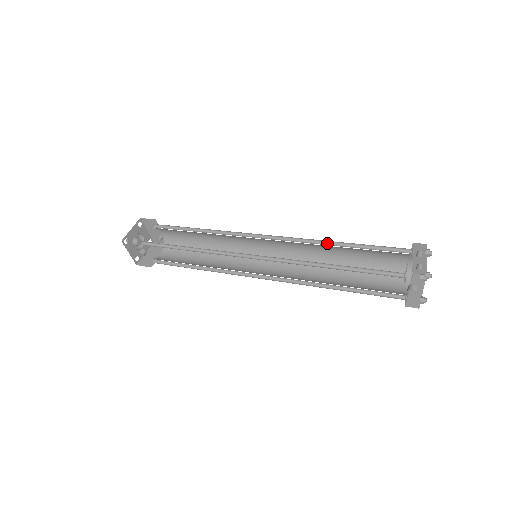
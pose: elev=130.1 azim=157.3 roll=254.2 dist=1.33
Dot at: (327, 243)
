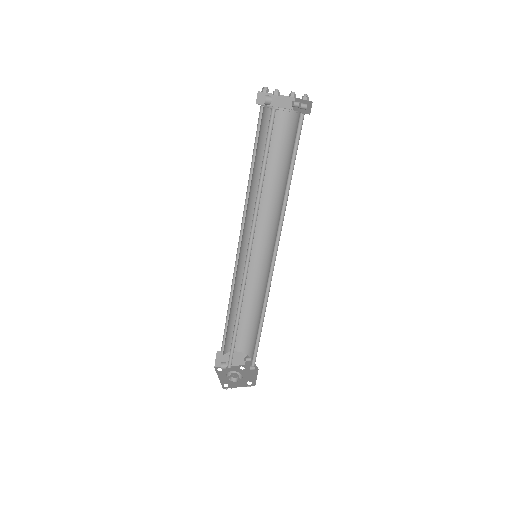
Dot at: (277, 187)
